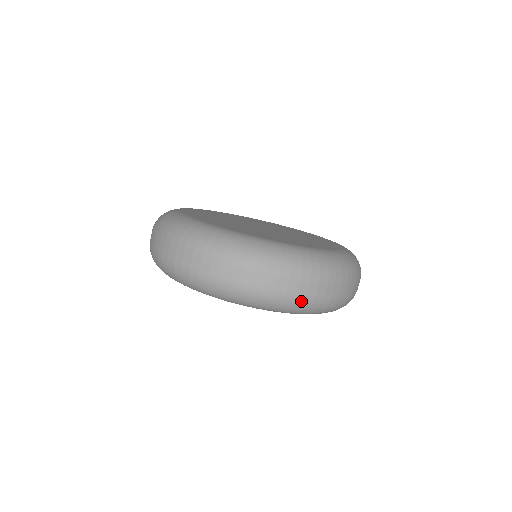
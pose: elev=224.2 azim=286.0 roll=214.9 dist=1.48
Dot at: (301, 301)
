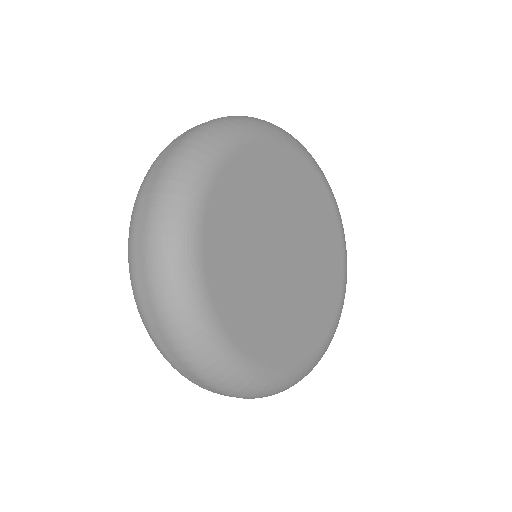
Dot at: occluded
